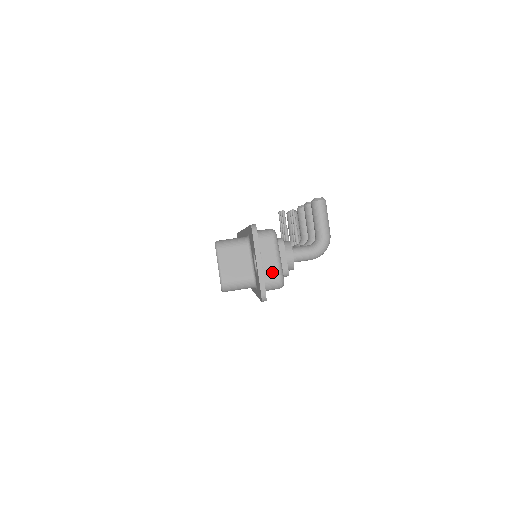
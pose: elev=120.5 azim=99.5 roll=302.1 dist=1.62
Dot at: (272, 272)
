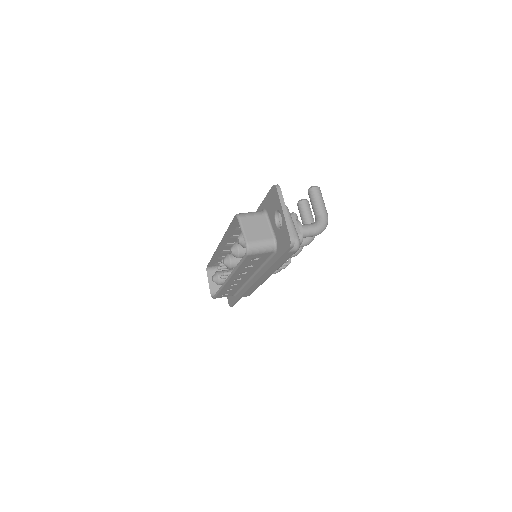
Dot at: occluded
